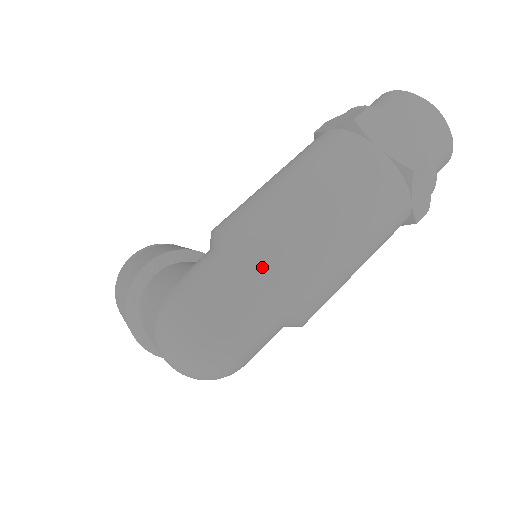
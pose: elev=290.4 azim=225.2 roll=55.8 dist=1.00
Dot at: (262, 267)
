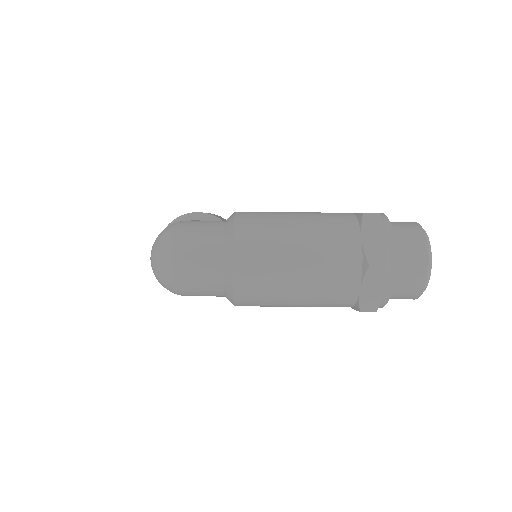
Dot at: (232, 241)
